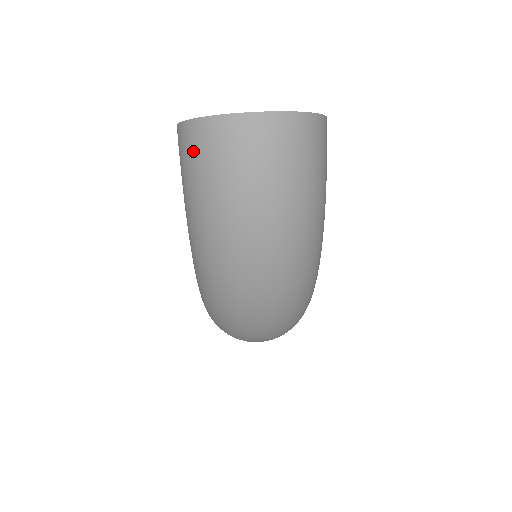
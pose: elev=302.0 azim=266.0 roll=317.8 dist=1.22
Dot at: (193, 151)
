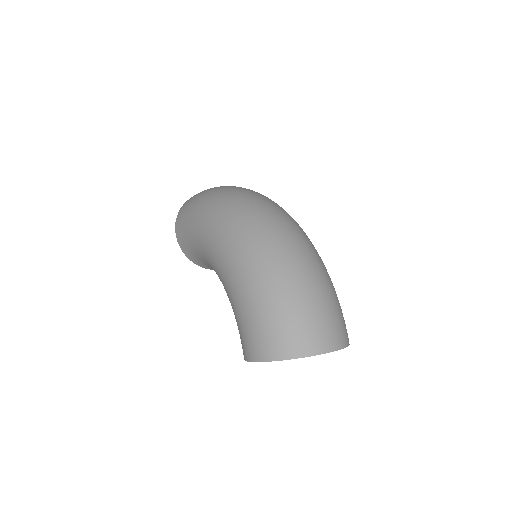
Dot at: (186, 204)
